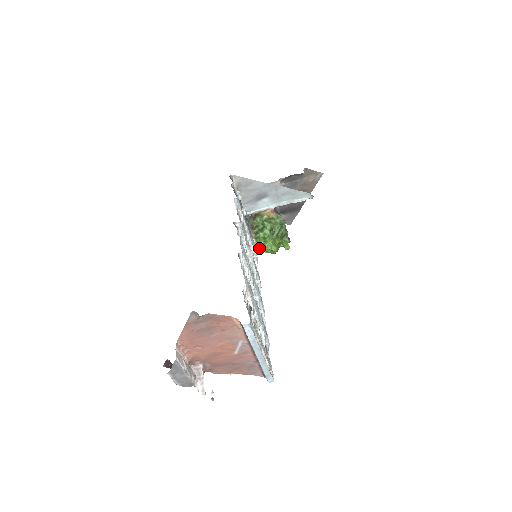
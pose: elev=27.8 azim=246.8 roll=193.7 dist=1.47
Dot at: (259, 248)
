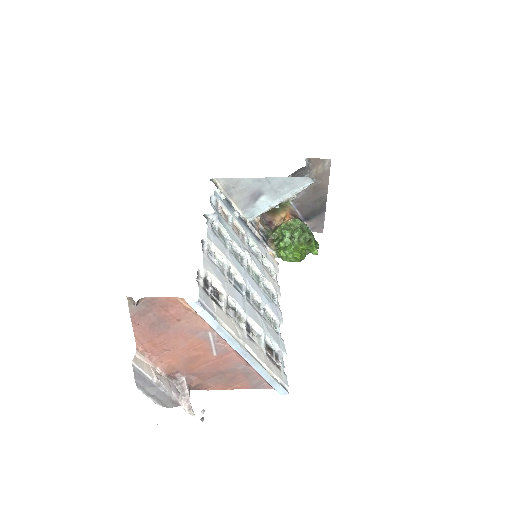
Dot at: occluded
